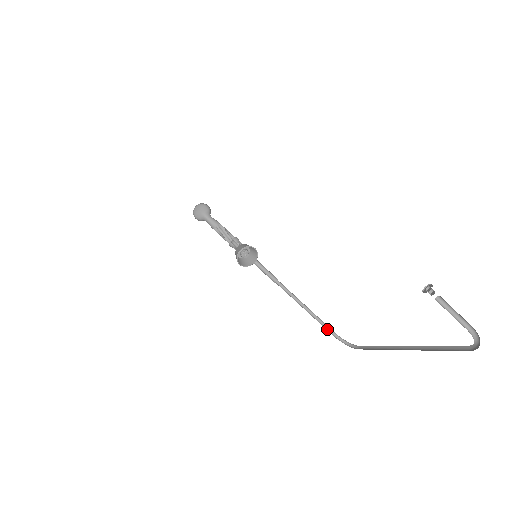
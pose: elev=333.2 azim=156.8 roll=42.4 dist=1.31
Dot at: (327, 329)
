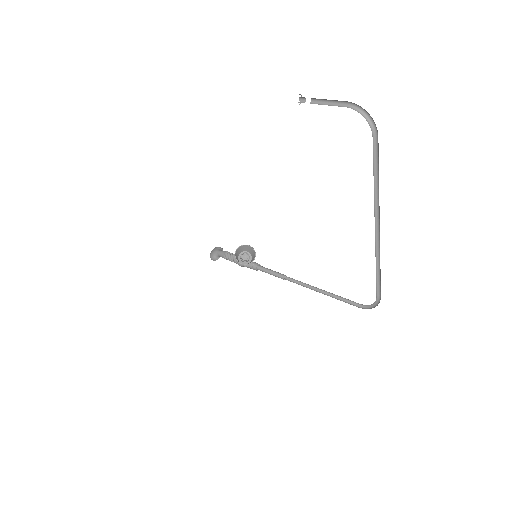
Dot at: occluded
